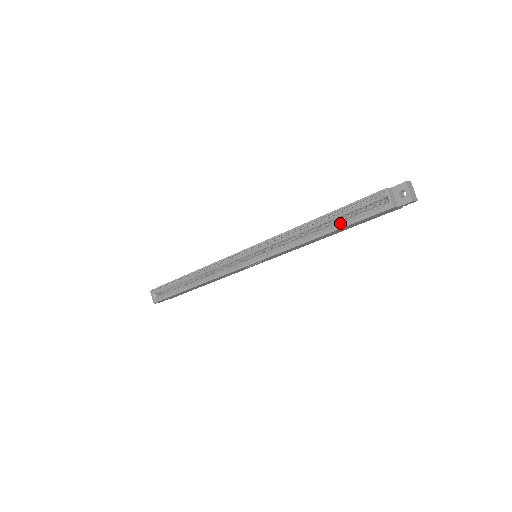
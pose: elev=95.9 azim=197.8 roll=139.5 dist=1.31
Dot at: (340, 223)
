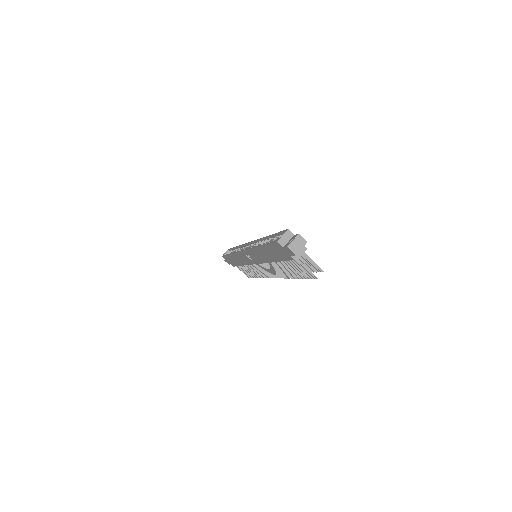
Dot at: occluded
